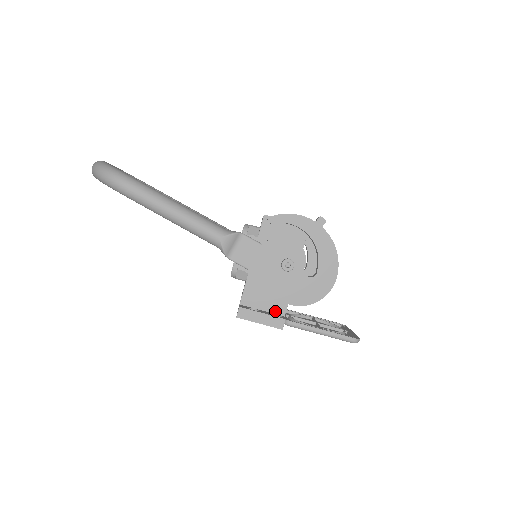
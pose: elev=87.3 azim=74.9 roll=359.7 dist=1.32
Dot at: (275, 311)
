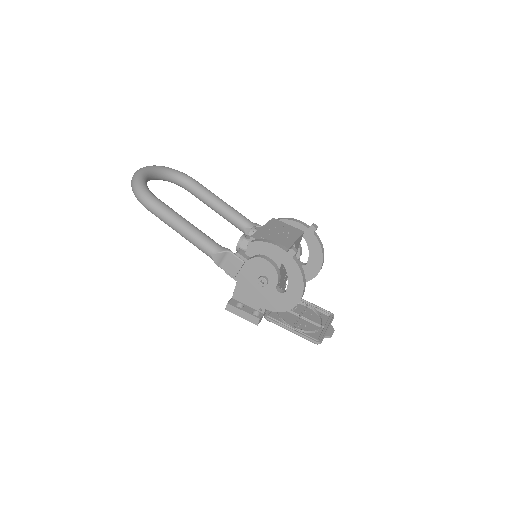
Dot at: (257, 308)
